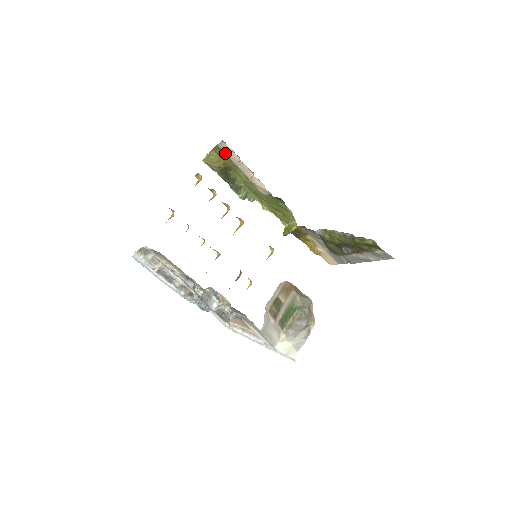
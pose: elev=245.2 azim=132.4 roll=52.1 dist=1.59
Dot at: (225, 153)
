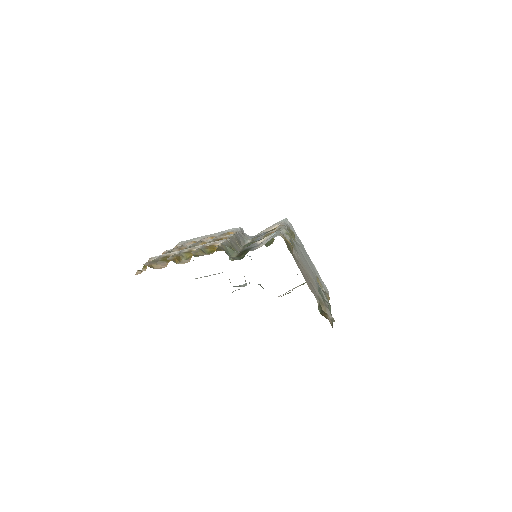
Dot at: occluded
